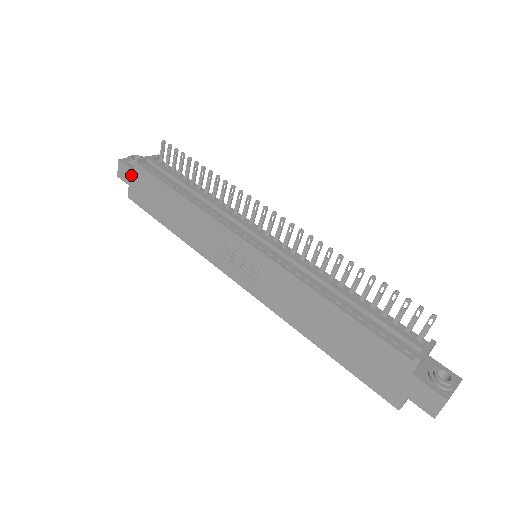
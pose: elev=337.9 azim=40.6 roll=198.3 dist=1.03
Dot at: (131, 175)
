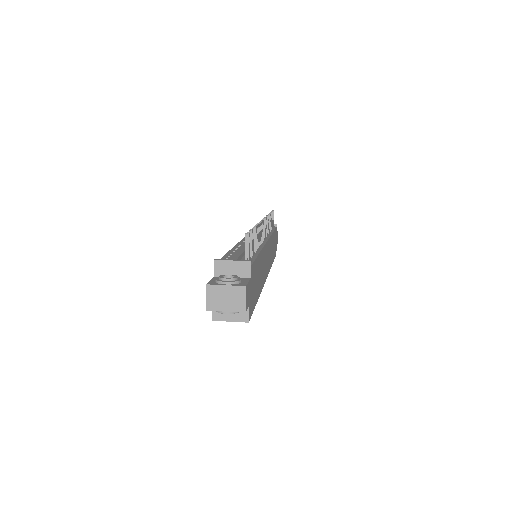
Dot at: occluded
